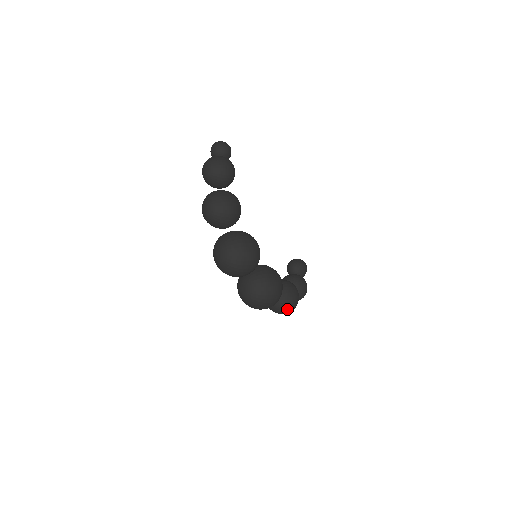
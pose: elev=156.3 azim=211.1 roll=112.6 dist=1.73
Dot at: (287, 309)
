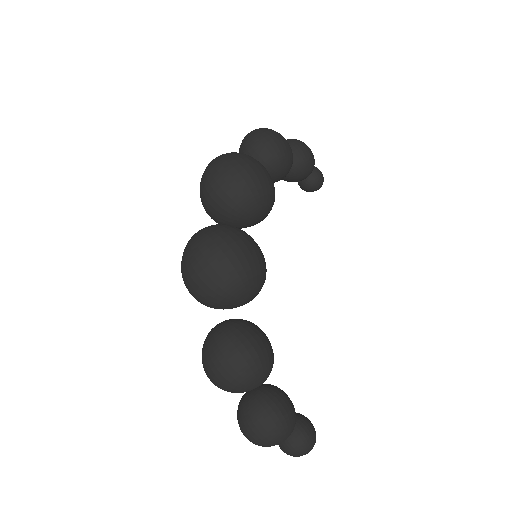
Dot at: (229, 352)
